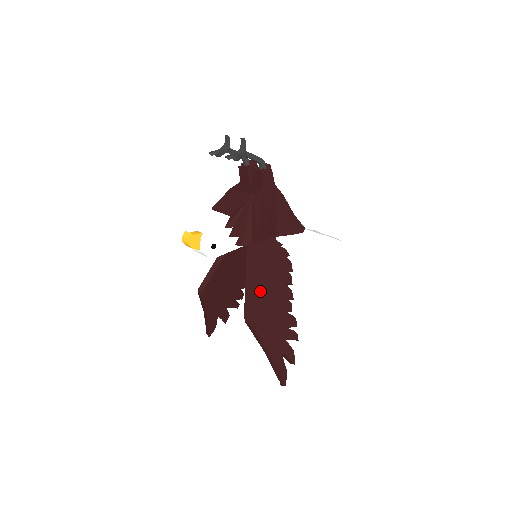
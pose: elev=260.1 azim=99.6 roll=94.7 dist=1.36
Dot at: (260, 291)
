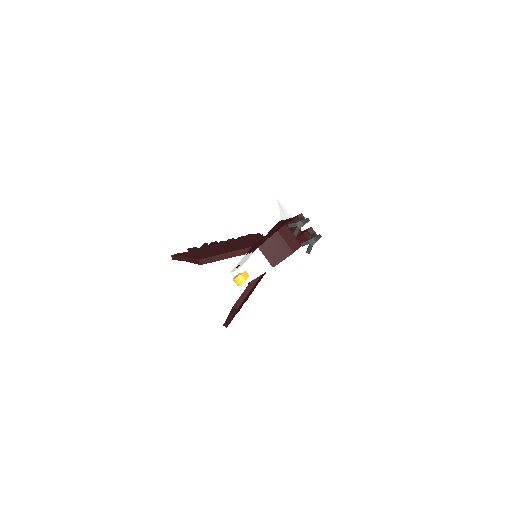
Dot at: (251, 290)
